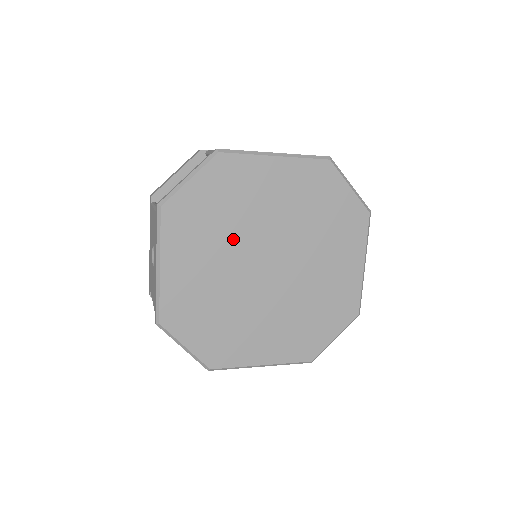
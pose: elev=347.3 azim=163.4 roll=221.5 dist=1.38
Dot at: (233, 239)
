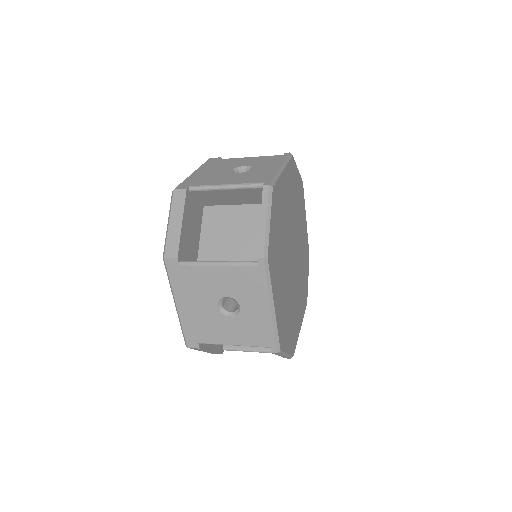
Dot at: (294, 217)
